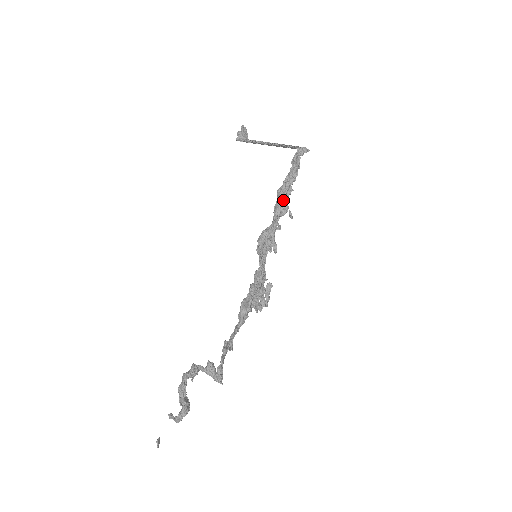
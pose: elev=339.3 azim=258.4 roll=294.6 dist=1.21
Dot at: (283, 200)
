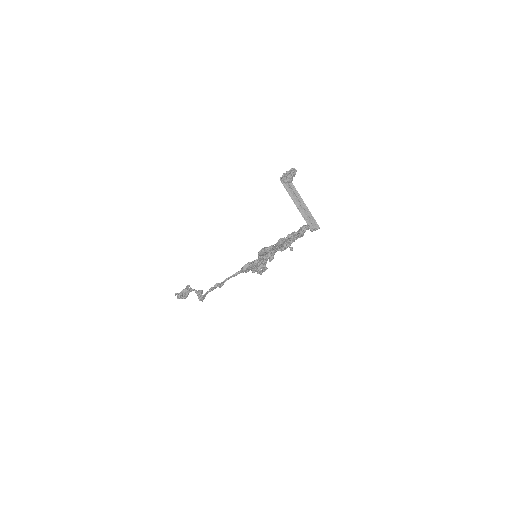
Dot at: (279, 247)
